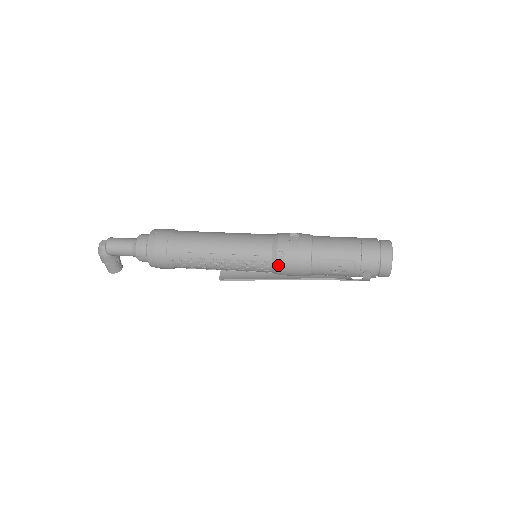
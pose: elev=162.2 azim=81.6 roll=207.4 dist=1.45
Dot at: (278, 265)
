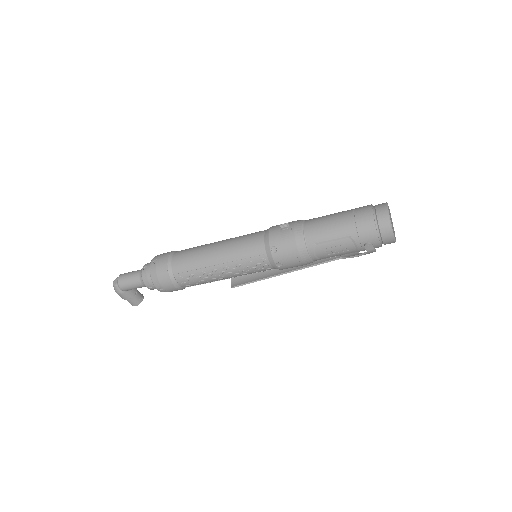
Dot at: (275, 261)
